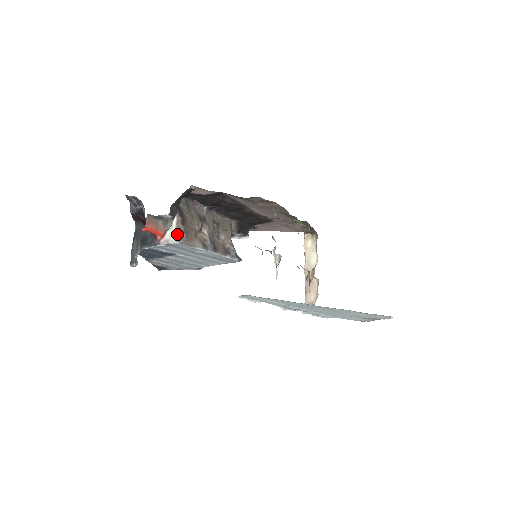
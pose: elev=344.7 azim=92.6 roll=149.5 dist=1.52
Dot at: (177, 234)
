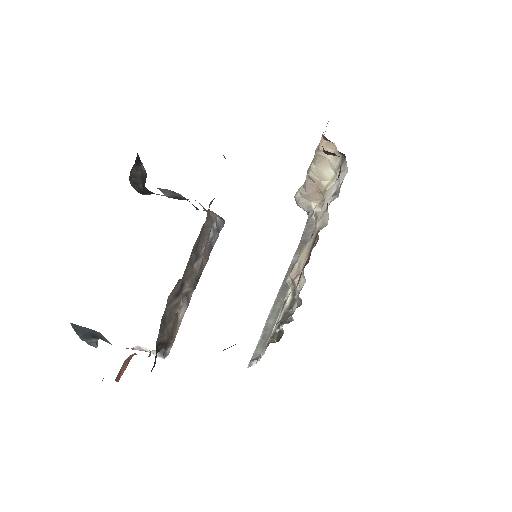
Dot at: (162, 355)
